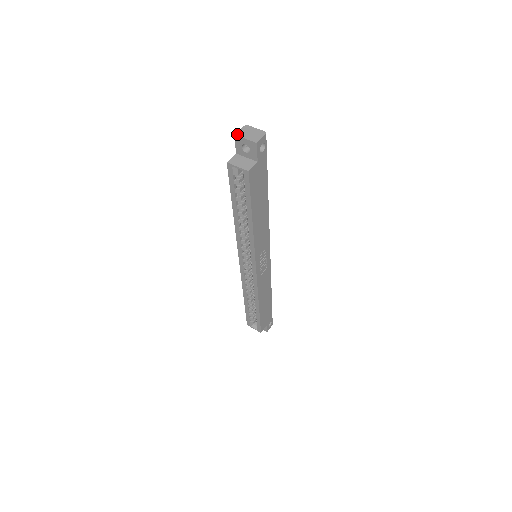
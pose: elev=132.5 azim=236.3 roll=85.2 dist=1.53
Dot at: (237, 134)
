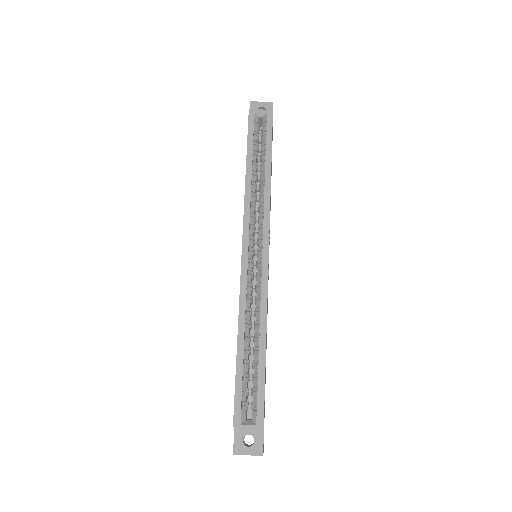
Dot at: (252, 102)
